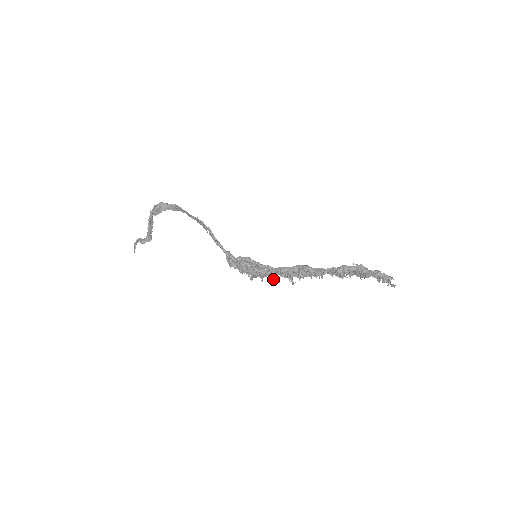
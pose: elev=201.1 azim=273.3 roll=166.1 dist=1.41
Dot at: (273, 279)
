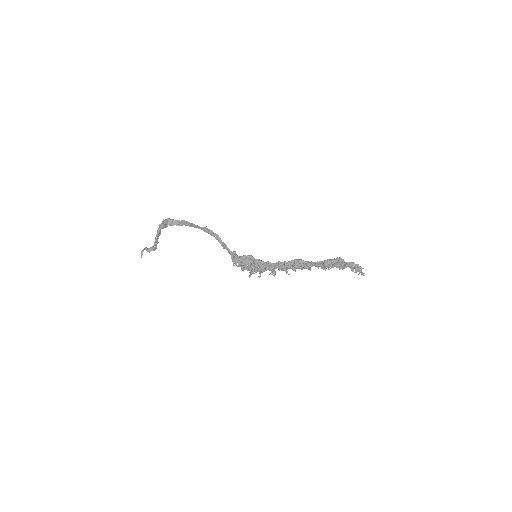
Dot at: (272, 271)
